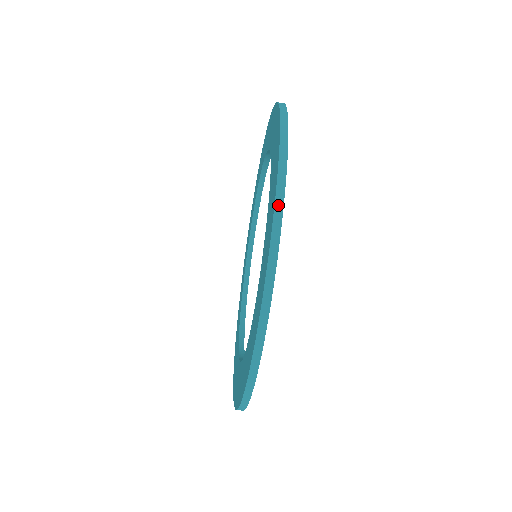
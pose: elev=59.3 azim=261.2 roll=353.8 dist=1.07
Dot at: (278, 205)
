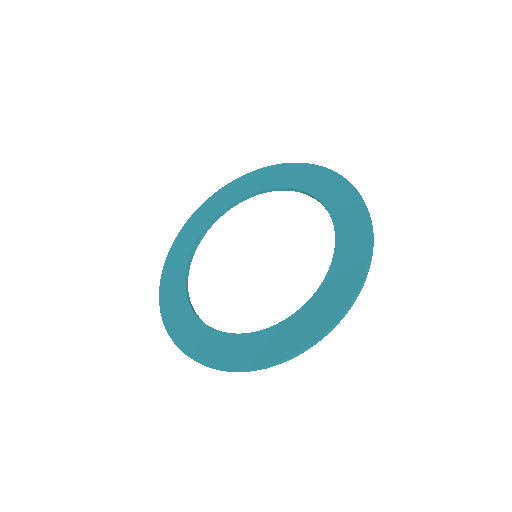
Dot at: (261, 368)
